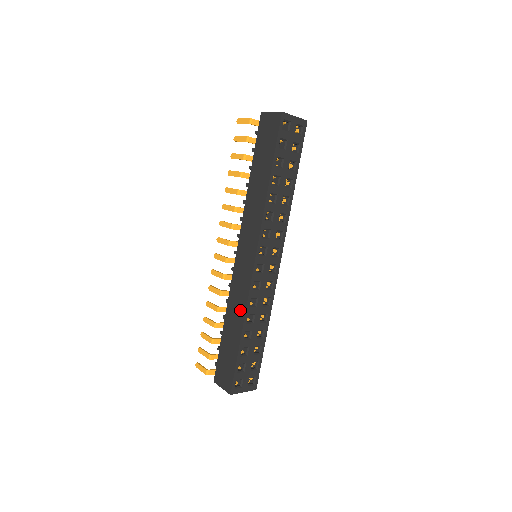
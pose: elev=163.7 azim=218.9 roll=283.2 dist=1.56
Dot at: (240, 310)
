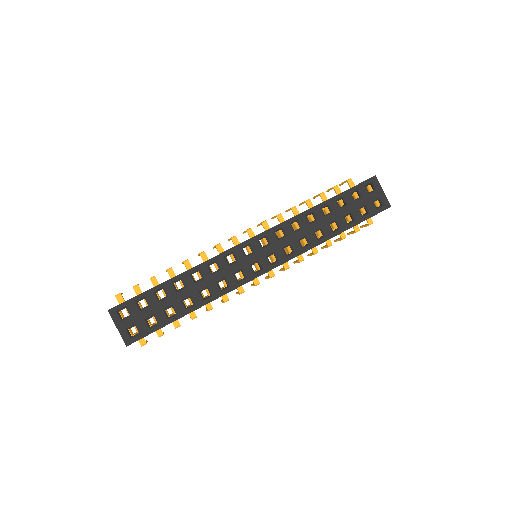
Dot at: occluded
